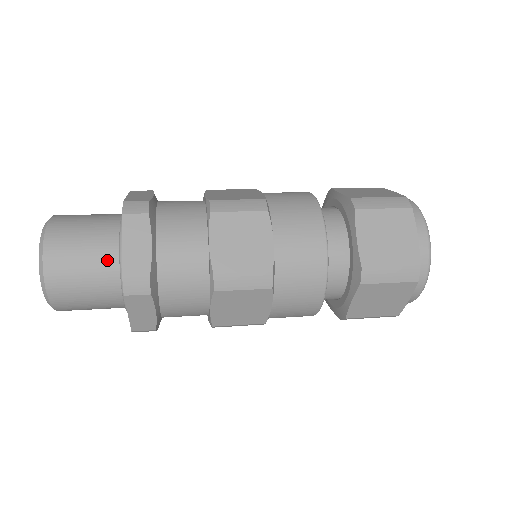
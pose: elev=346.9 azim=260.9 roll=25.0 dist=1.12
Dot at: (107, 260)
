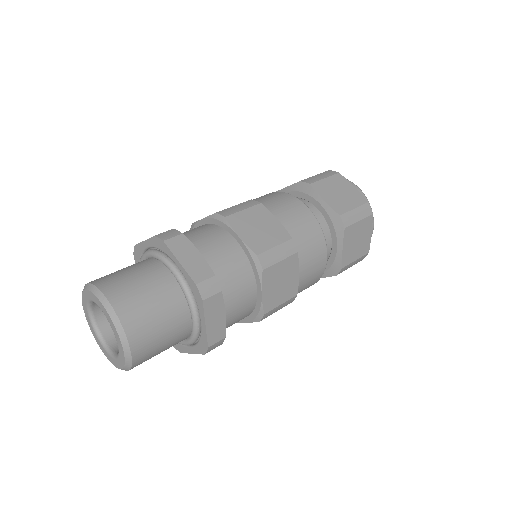
Dot at: (181, 330)
